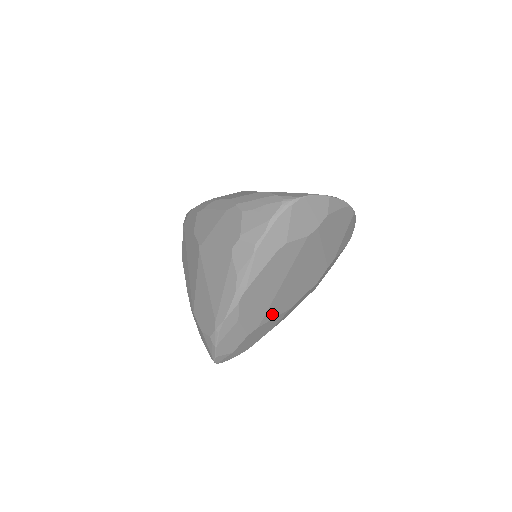
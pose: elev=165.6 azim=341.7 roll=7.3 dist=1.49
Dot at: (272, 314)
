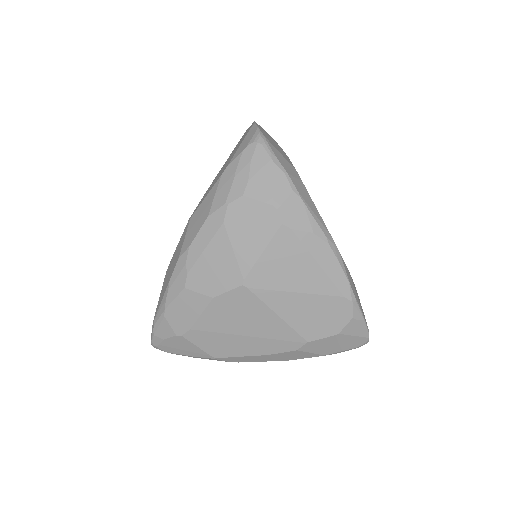
Dot at: occluded
